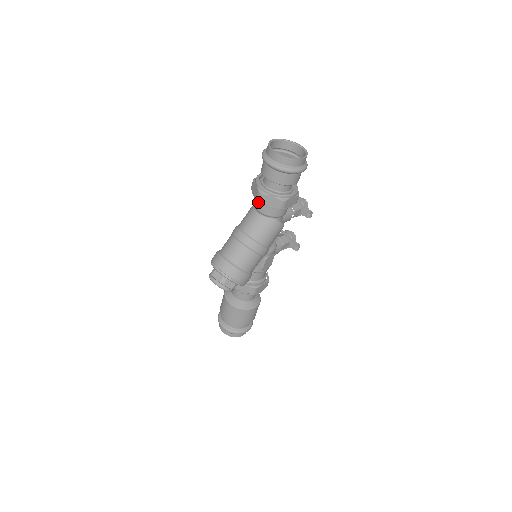
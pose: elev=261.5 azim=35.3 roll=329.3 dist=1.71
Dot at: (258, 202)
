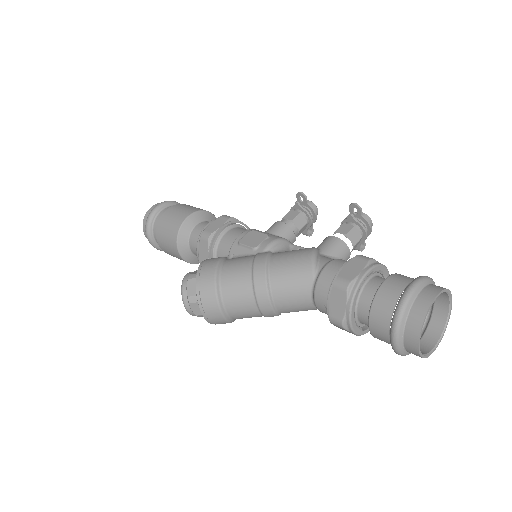
Dot at: (326, 304)
